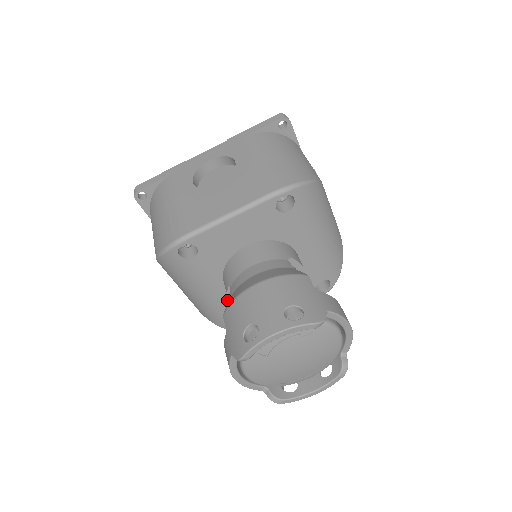
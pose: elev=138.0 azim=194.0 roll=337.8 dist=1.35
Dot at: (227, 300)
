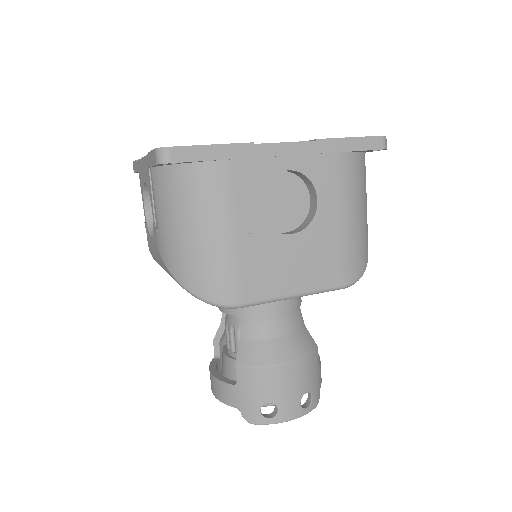
Dot at: occluded
